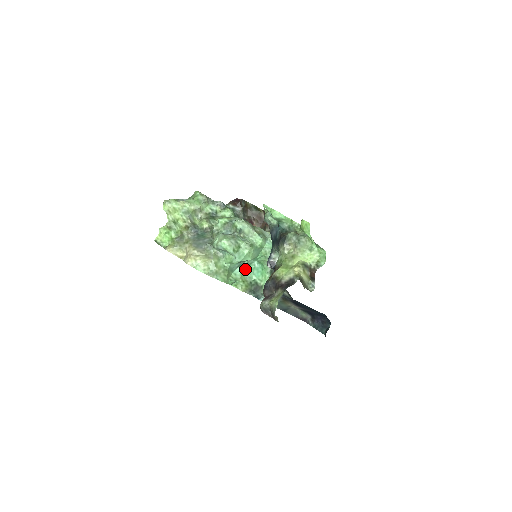
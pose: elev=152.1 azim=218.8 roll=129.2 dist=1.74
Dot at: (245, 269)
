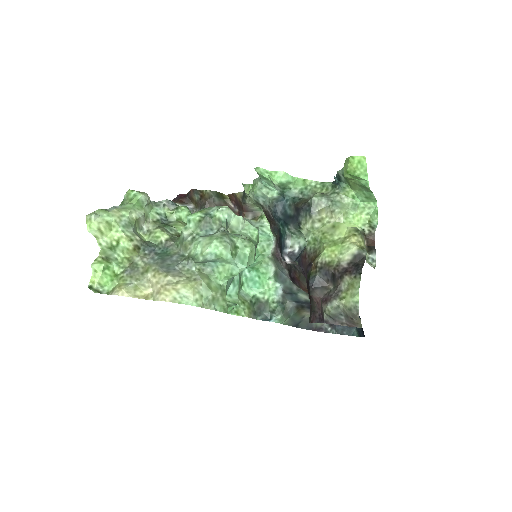
Dot at: (238, 284)
